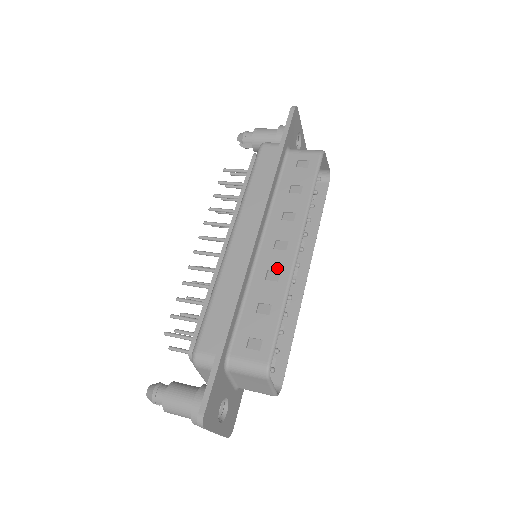
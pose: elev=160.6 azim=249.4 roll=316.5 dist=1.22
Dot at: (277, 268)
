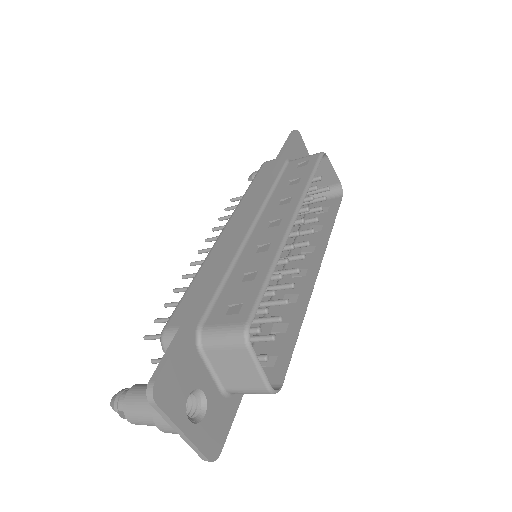
Dot at: (268, 241)
